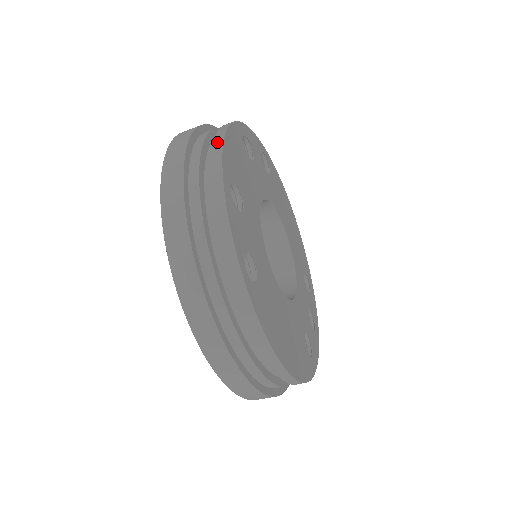
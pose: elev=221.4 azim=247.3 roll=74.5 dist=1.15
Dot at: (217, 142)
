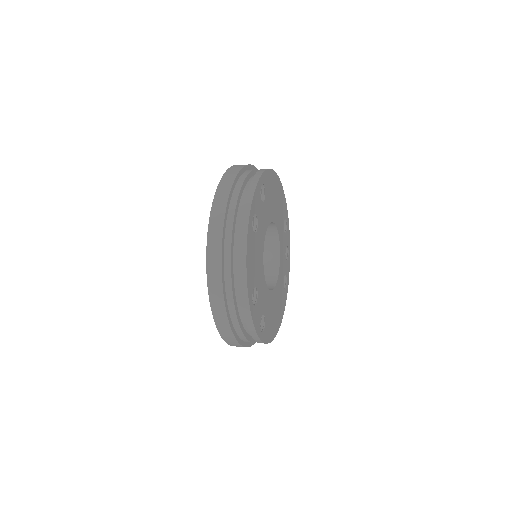
Dot at: (242, 274)
